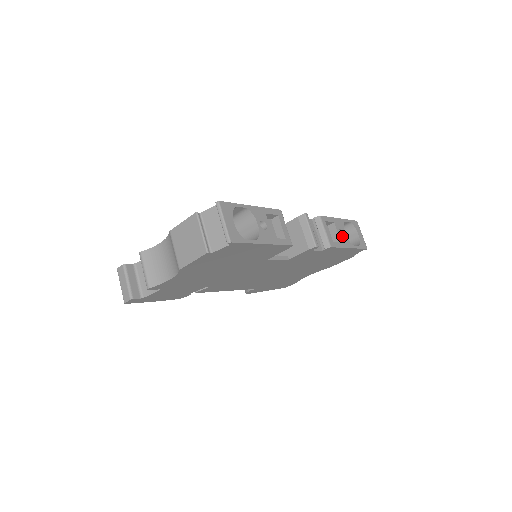
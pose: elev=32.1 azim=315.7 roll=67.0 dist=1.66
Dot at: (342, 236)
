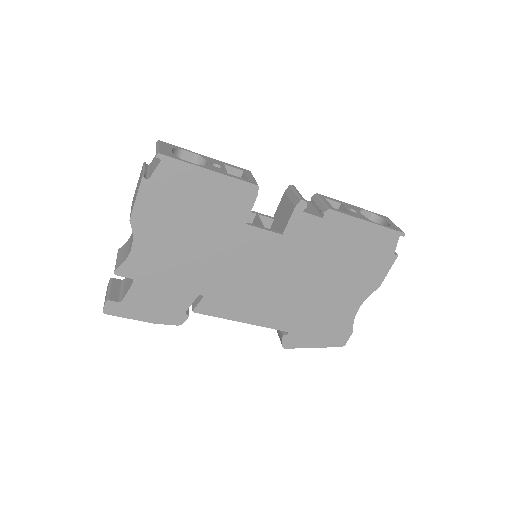
Dot at: (354, 212)
